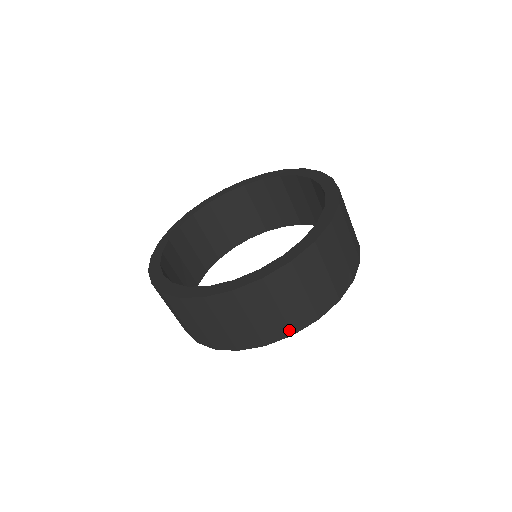
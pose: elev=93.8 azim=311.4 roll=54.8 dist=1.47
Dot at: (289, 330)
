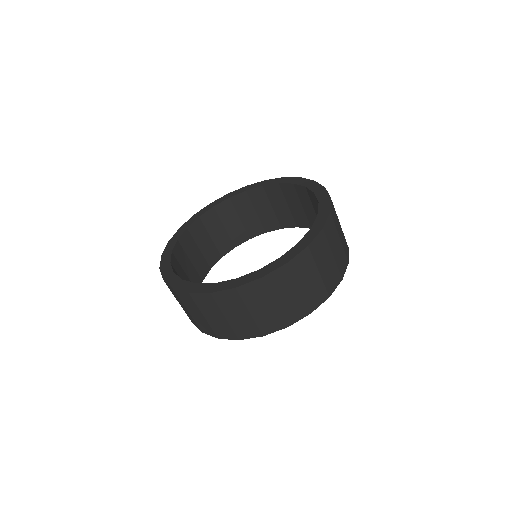
Dot at: (260, 332)
